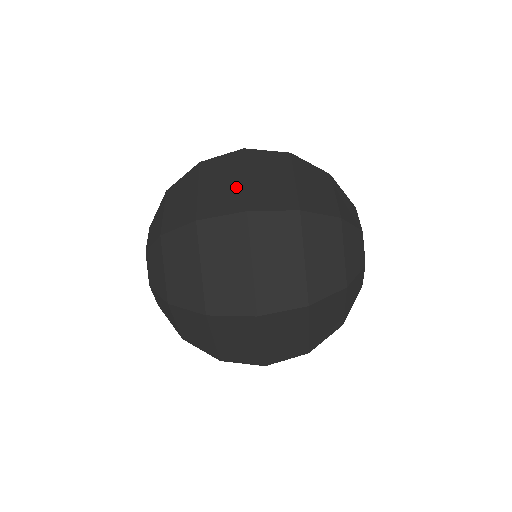
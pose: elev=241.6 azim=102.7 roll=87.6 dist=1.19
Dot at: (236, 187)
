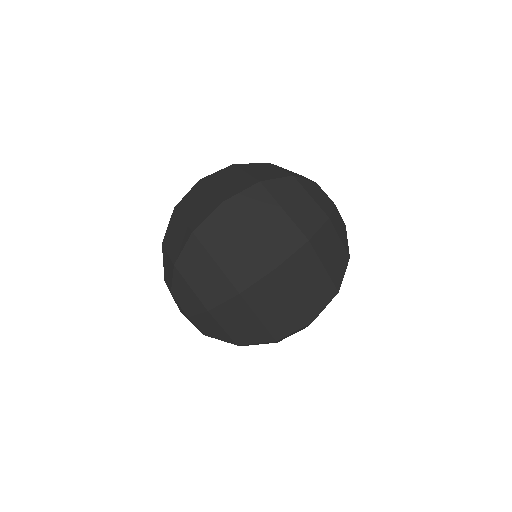
Dot at: (208, 198)
